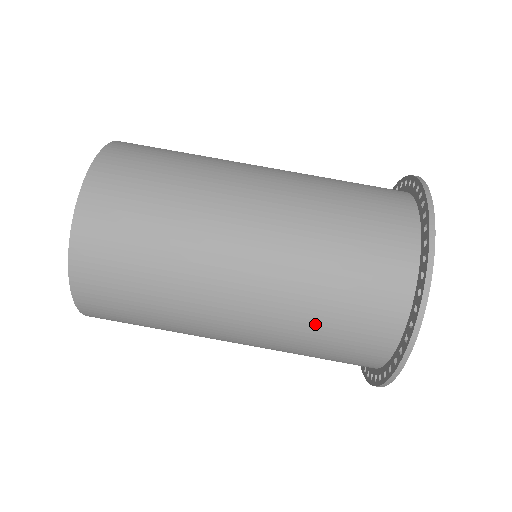
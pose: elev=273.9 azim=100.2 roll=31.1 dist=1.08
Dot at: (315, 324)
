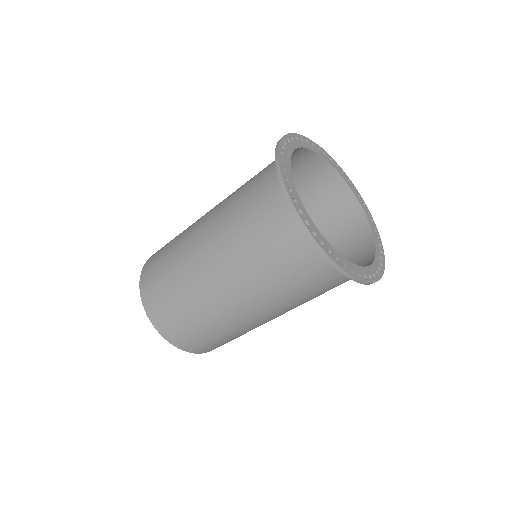
Dot at: (302, 295)
